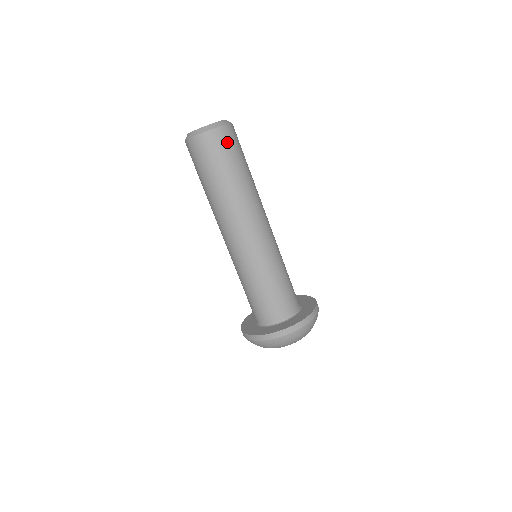
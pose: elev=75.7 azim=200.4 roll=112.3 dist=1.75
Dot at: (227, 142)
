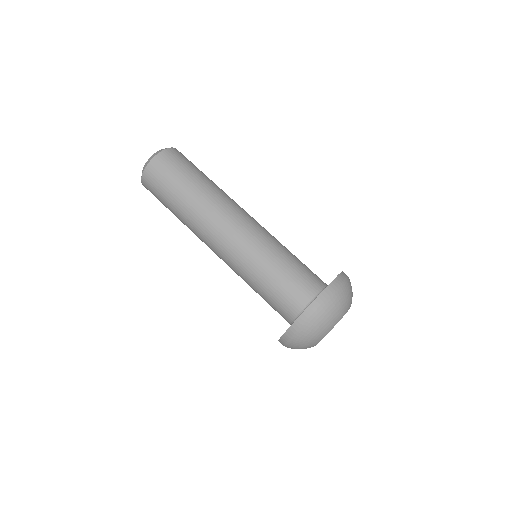
Dot at: (168, 164)
